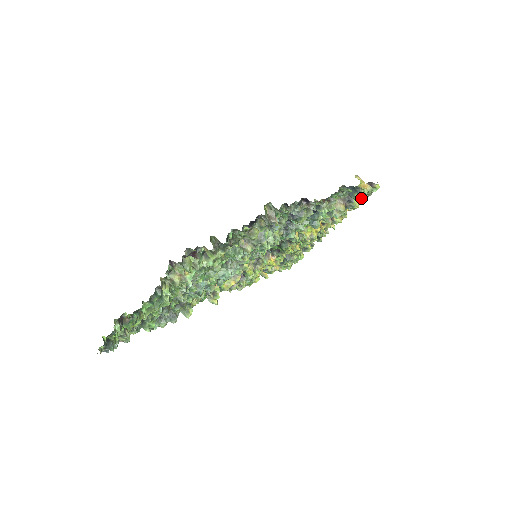
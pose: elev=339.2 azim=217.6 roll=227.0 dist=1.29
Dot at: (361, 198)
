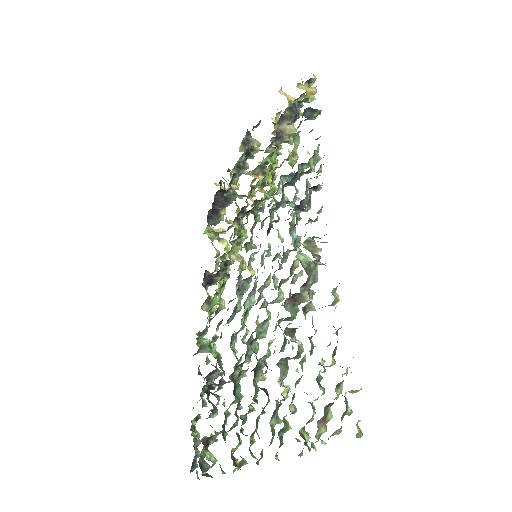
Dot at: (320, 114)
